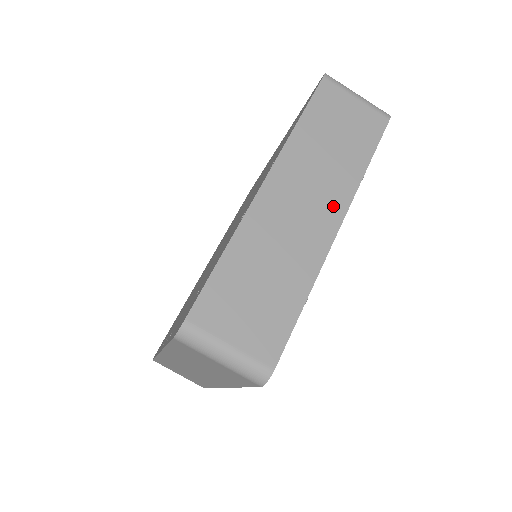
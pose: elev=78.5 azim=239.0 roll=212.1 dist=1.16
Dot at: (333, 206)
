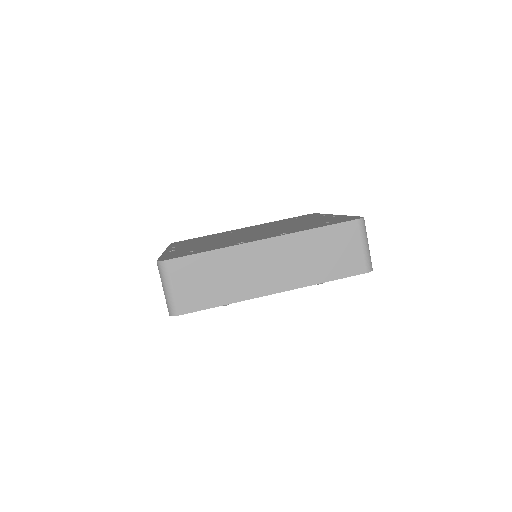
Dot at: (284, 282)
